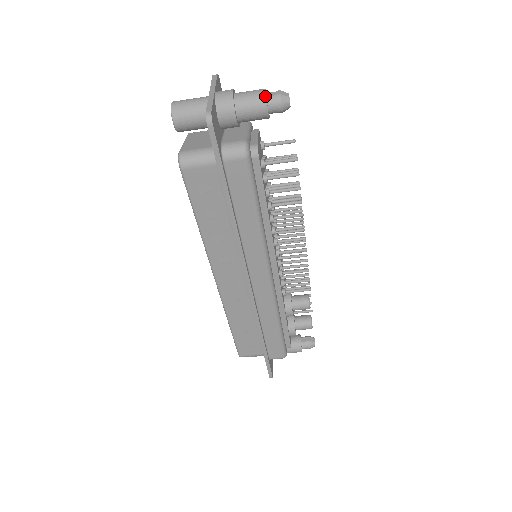
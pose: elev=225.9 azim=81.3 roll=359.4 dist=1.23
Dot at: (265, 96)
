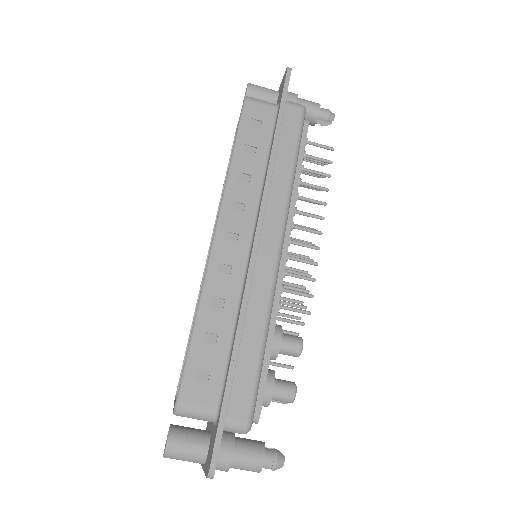
Dot at: occluded
